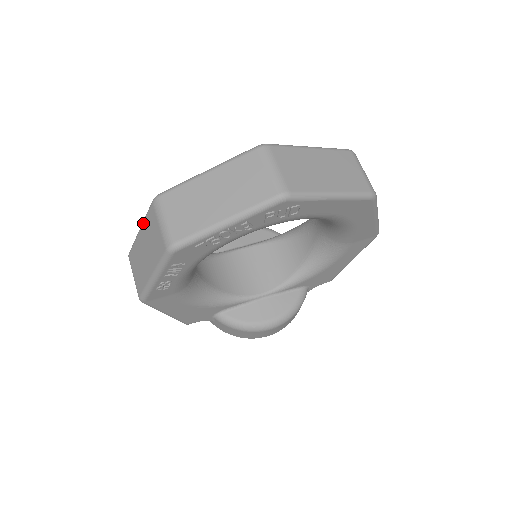
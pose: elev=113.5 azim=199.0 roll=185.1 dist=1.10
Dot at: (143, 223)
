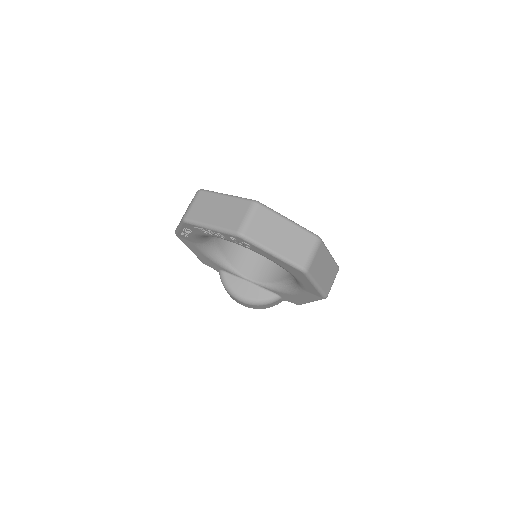
Dot at: occluded
